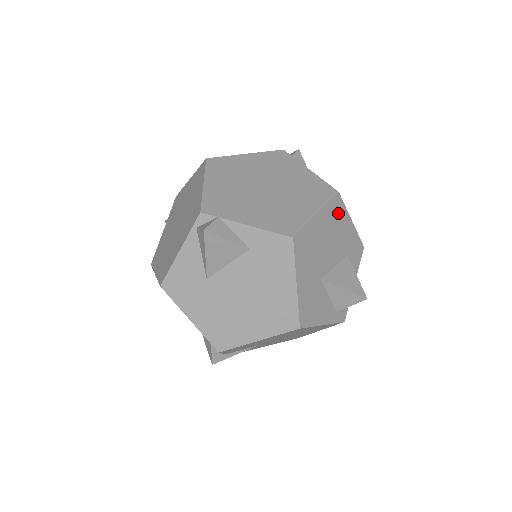
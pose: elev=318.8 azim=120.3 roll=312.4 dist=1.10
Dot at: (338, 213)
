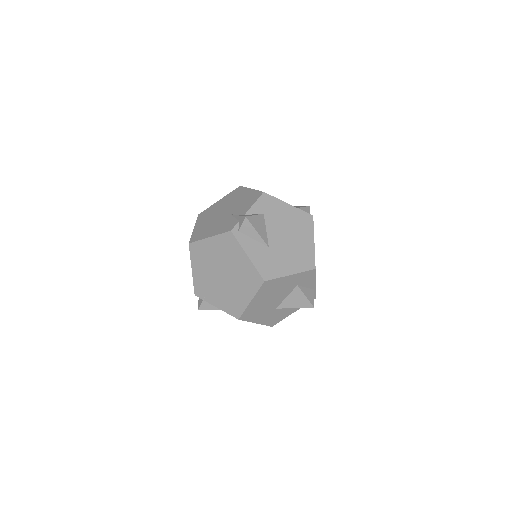
Dot at: (272, 285)
